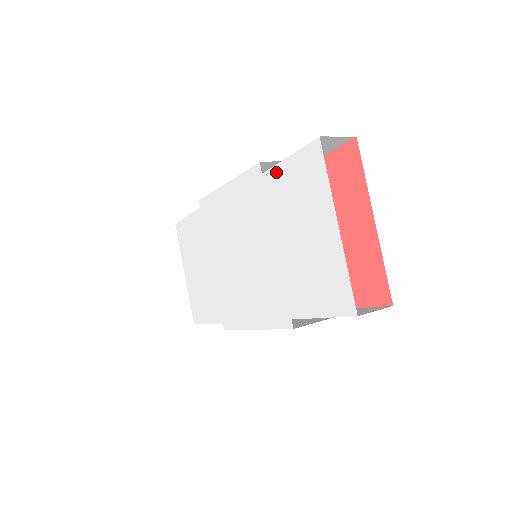
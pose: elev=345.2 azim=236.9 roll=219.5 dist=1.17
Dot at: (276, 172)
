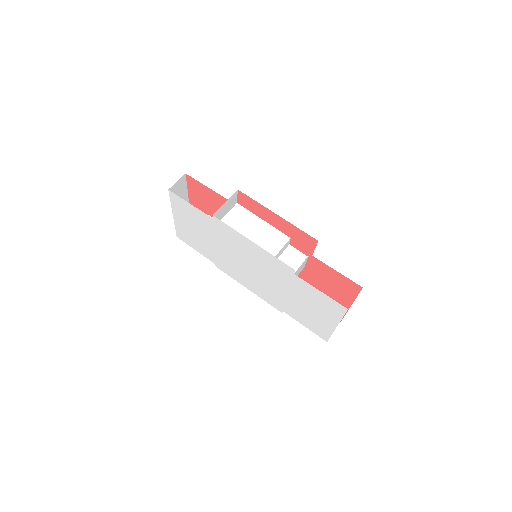
Dot at: (307, 285)
